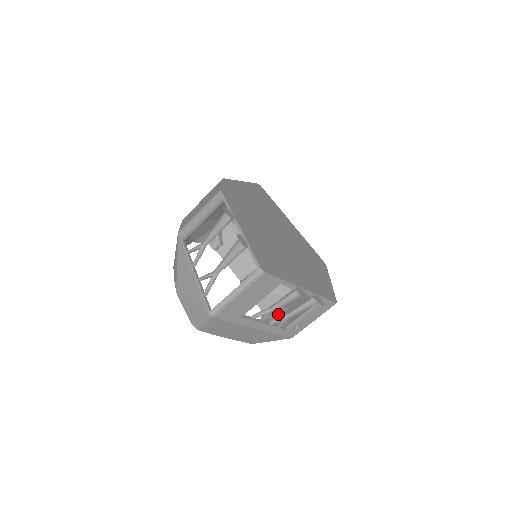
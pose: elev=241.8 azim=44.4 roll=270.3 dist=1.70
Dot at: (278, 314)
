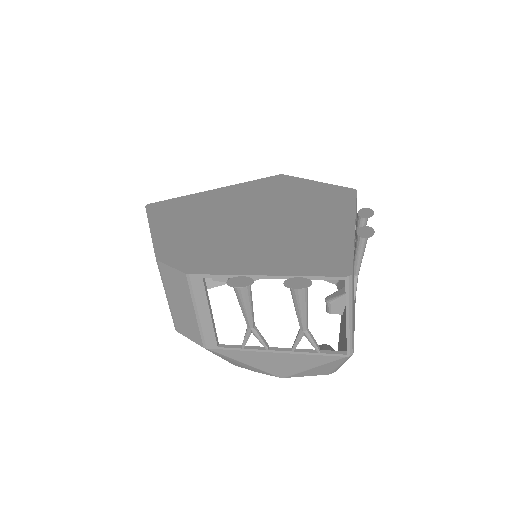
Dot at: occluded
